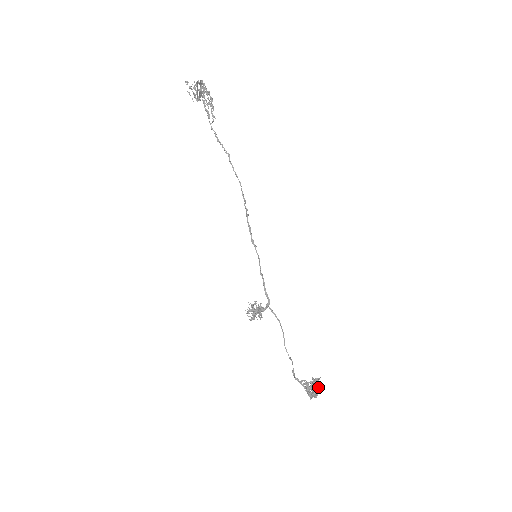
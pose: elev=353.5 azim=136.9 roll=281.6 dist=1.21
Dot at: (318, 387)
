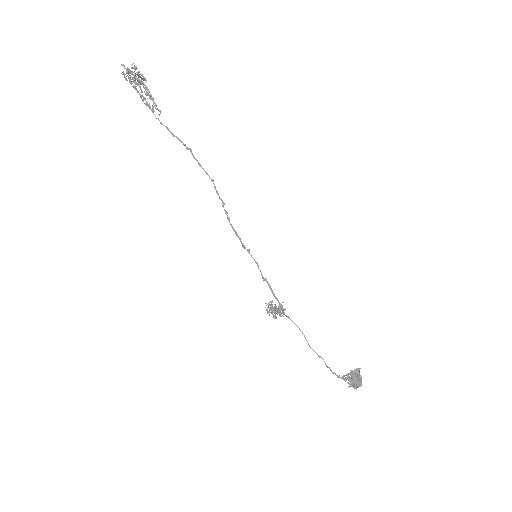
Dot at: (358, 379)
